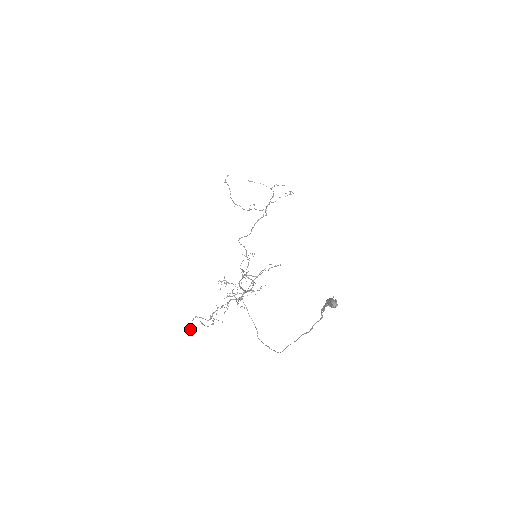
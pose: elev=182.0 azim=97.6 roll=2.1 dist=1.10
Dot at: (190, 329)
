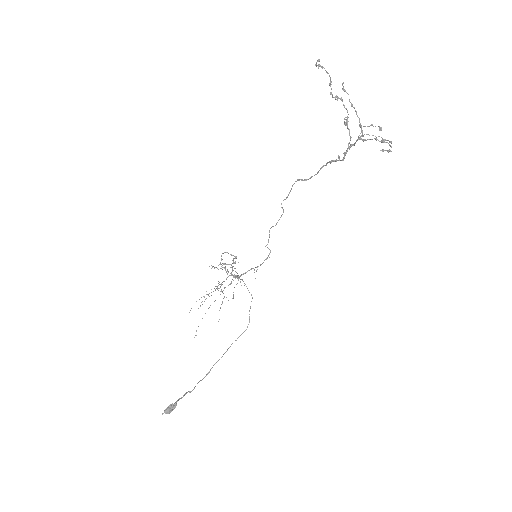
Dot at: (212, 266)
